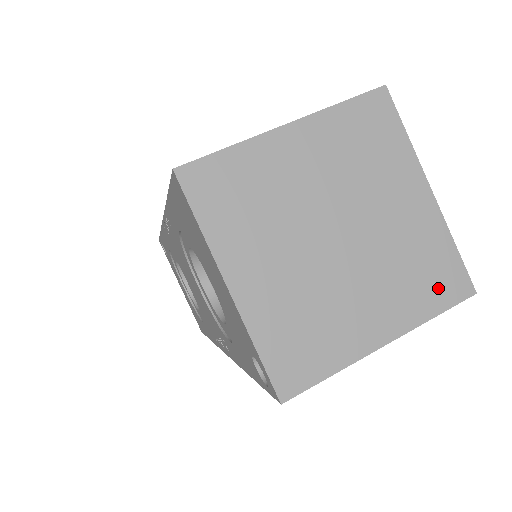
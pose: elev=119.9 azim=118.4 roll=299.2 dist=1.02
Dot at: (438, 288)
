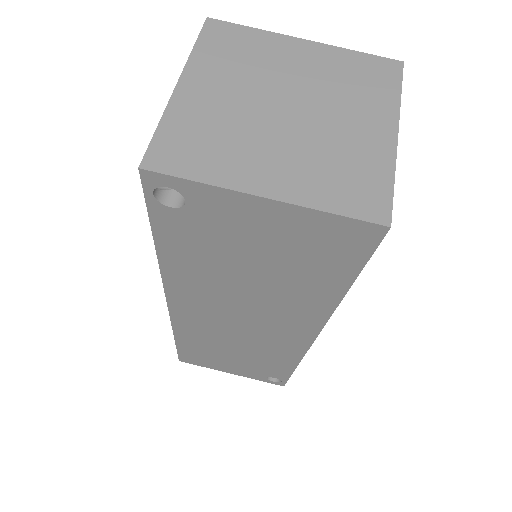
Dot at: (351, 196)
